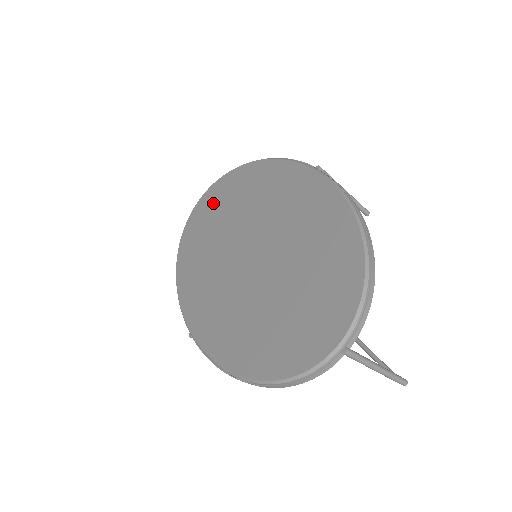
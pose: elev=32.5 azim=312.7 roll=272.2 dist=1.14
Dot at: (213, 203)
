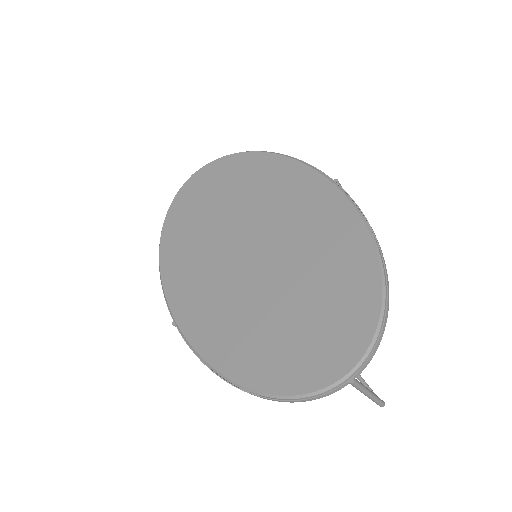
Dot at: (209, 184)
